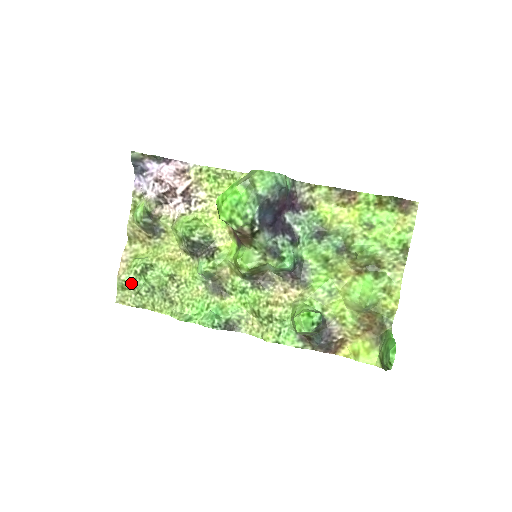
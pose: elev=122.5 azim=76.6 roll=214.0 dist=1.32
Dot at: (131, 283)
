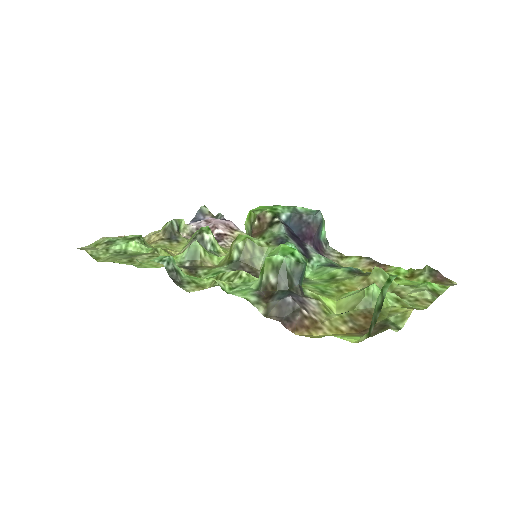
Dot at: (111, 241)
